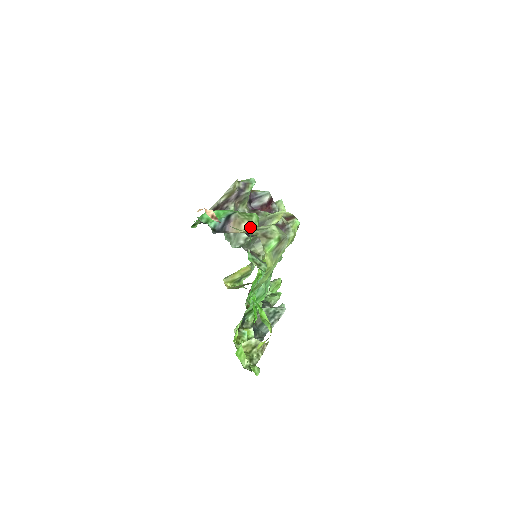
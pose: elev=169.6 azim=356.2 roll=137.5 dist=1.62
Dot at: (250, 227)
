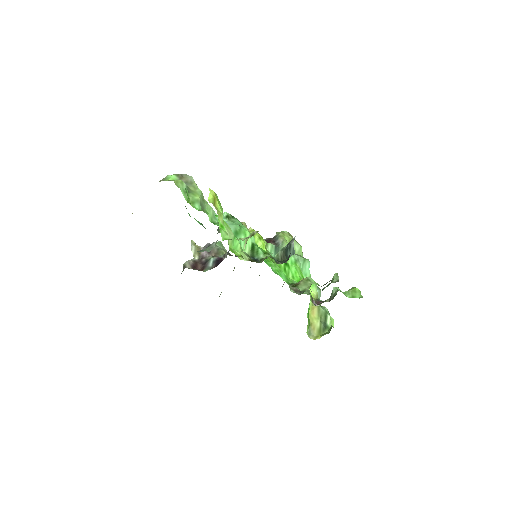
Dot at: occluded
